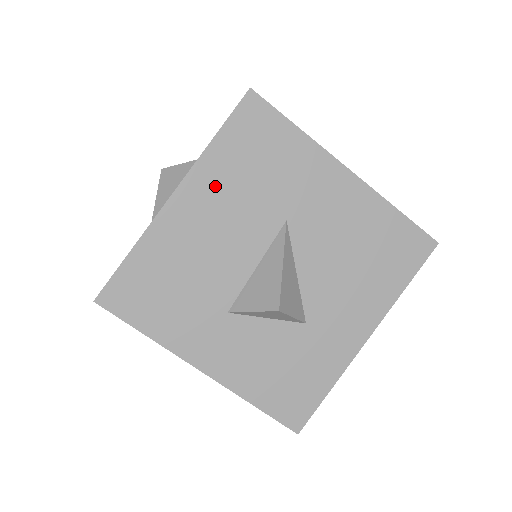
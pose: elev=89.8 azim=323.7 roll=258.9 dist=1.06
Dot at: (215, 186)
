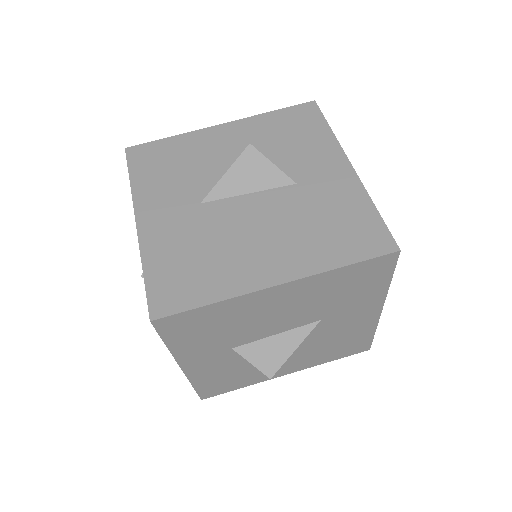
Dot at: (309, 291)
